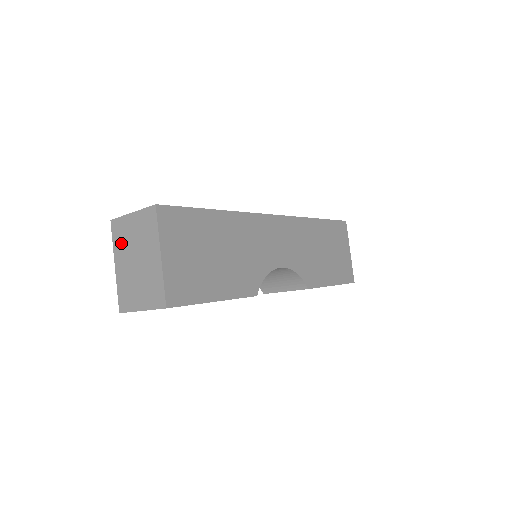
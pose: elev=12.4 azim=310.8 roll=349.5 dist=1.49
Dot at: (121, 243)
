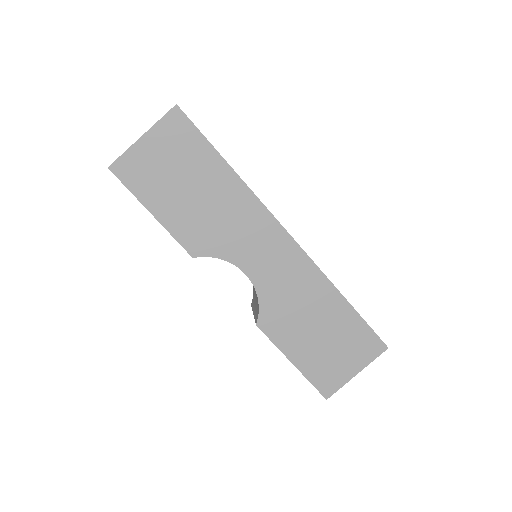
Dot at: occluded
